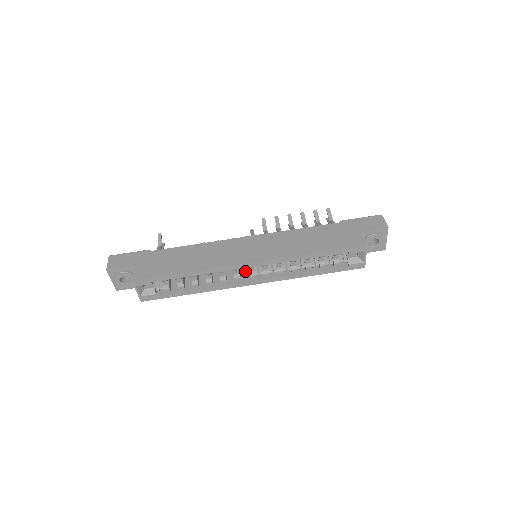
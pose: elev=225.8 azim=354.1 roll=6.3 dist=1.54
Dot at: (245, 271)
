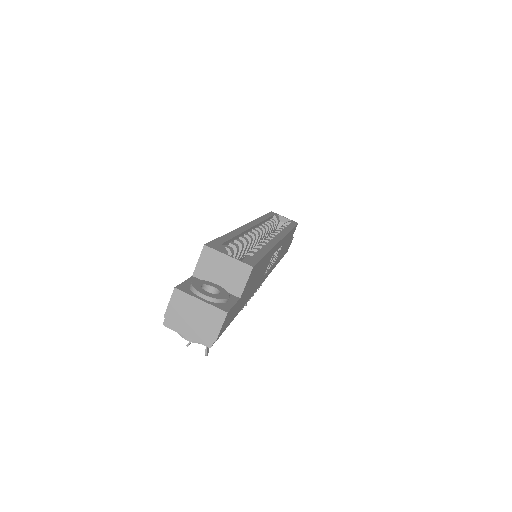
Dot at: occluded
